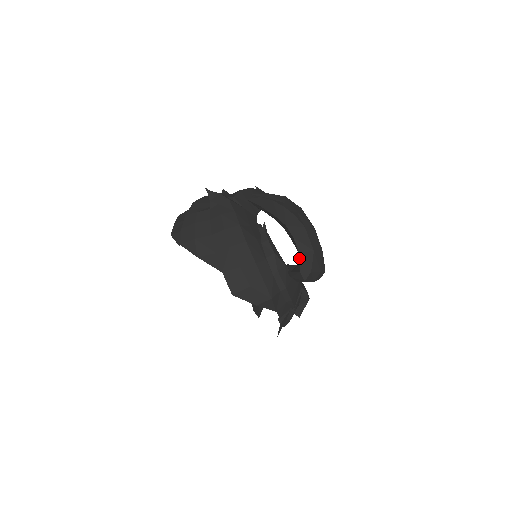
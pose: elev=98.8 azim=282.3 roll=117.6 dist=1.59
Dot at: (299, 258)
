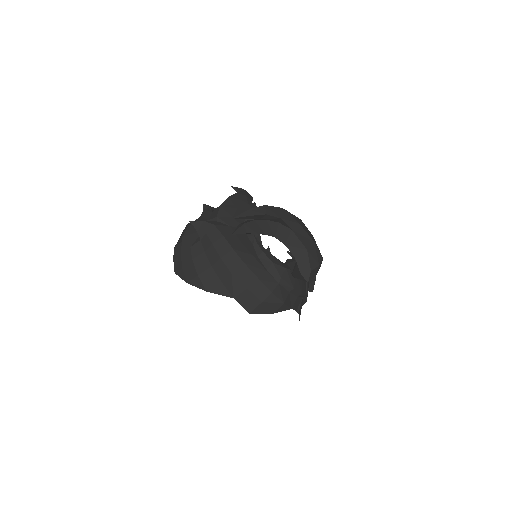
Dot at: occluded
